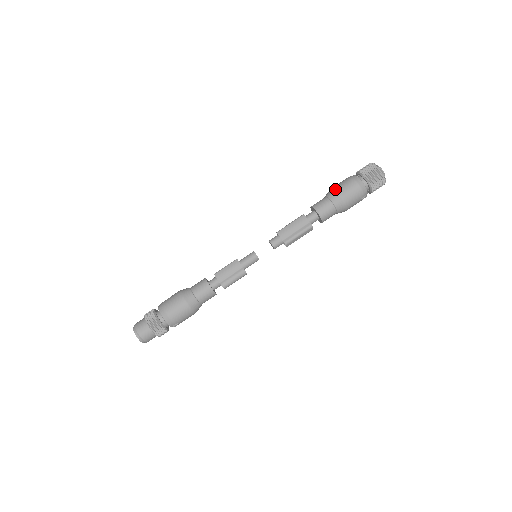
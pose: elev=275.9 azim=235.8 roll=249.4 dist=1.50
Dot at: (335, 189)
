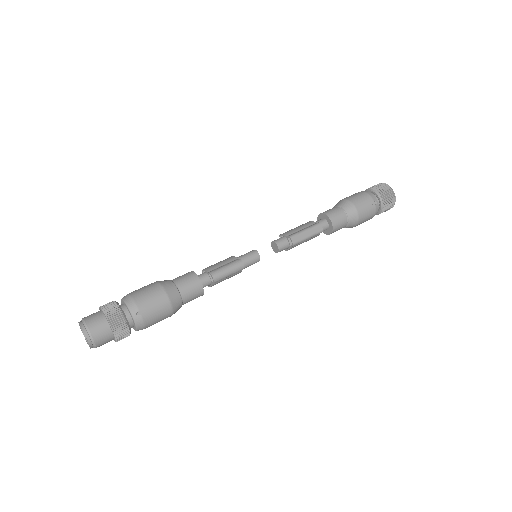
Dot at: (340, 200)
